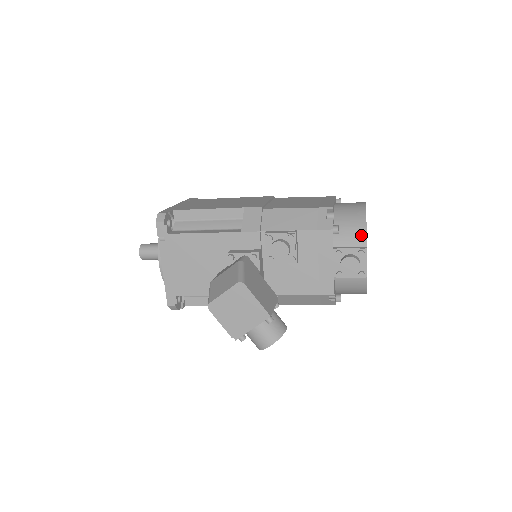
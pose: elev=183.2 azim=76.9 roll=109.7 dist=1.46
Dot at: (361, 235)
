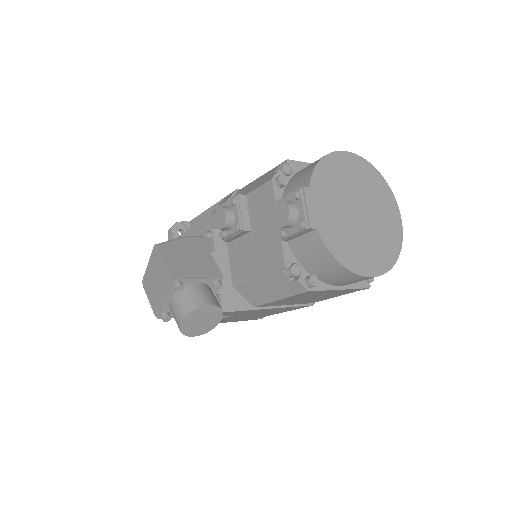
Dot at: (307, 177)
